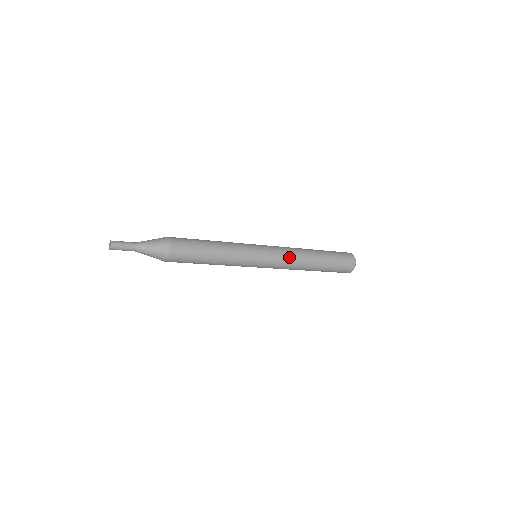
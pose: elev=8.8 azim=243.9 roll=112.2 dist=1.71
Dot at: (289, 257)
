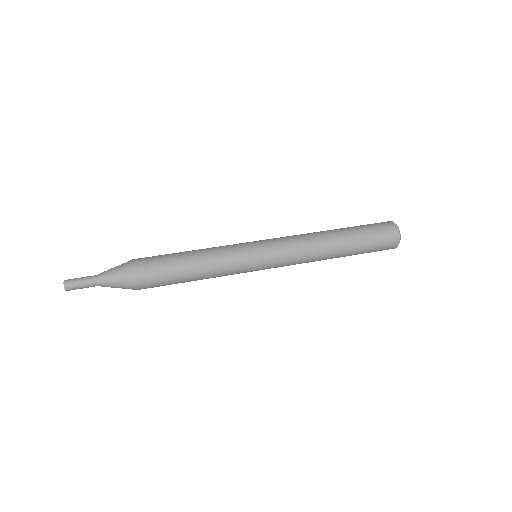
Dot at: (299, 251)
